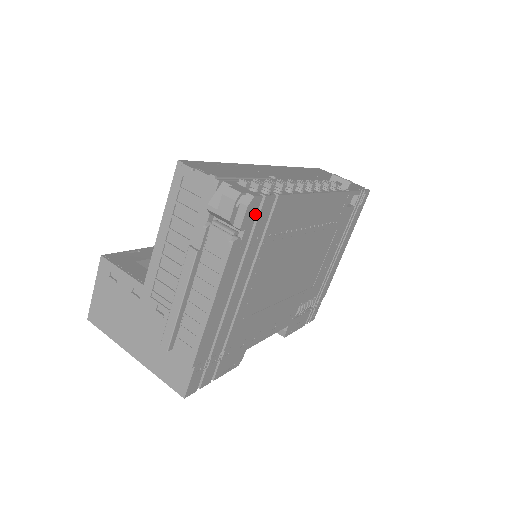
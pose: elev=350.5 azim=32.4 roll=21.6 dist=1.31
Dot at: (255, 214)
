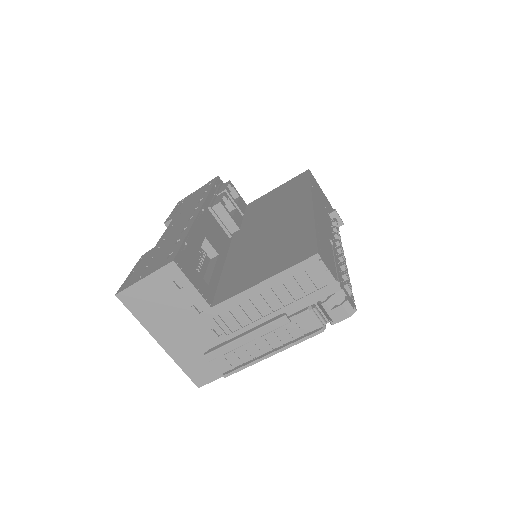
Dot at: occluded
